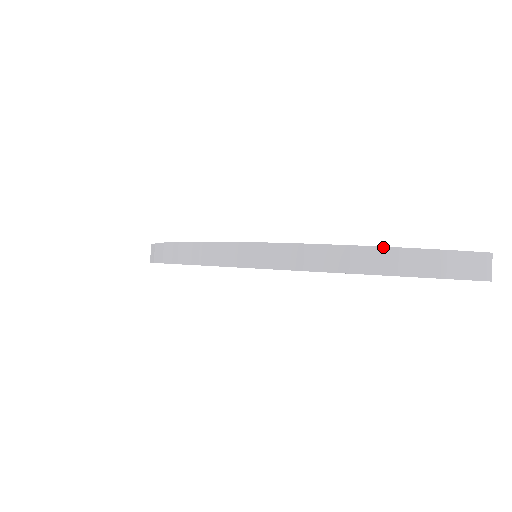
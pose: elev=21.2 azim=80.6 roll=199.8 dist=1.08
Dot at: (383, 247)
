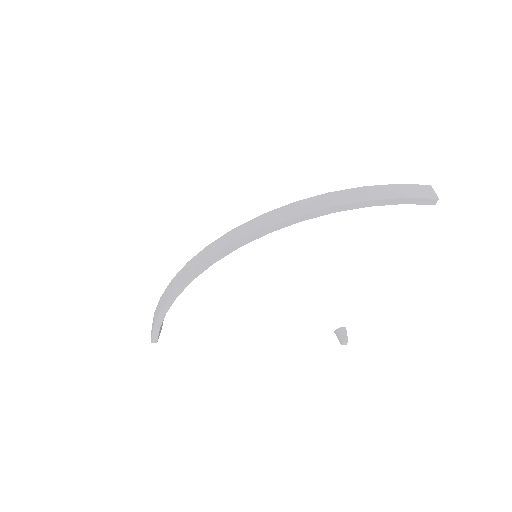
Dot at: (353, 188)
